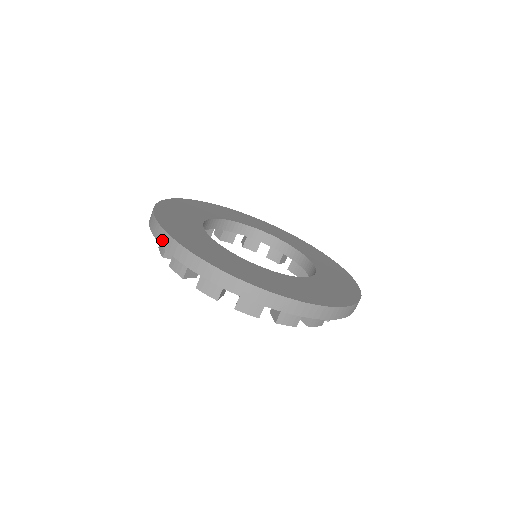
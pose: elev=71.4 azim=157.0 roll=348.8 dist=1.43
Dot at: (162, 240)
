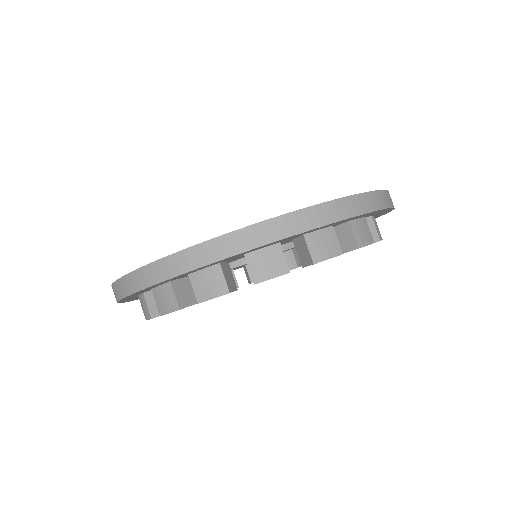
Dot at: occluded
